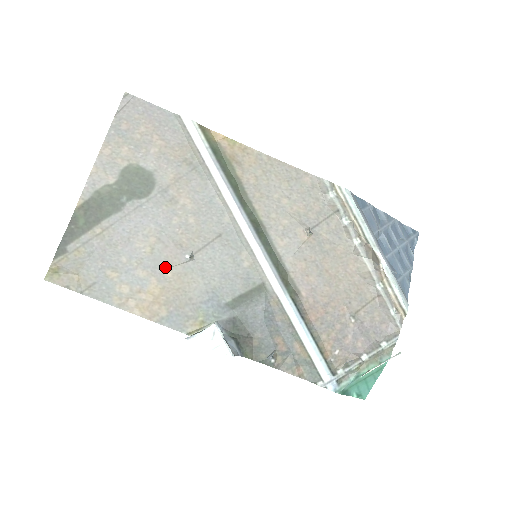
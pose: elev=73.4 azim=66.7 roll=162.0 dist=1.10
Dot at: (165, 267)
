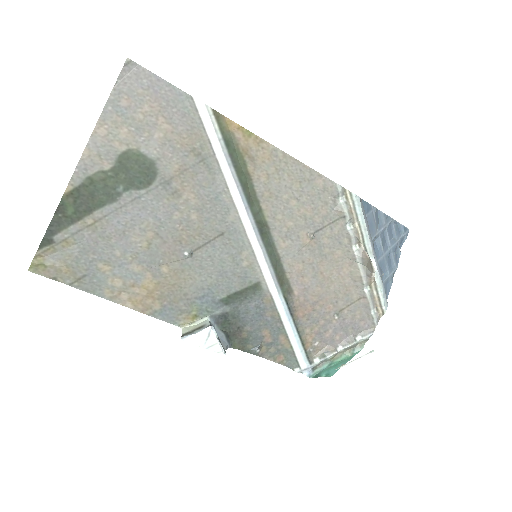
Dot at: (162, 263)
